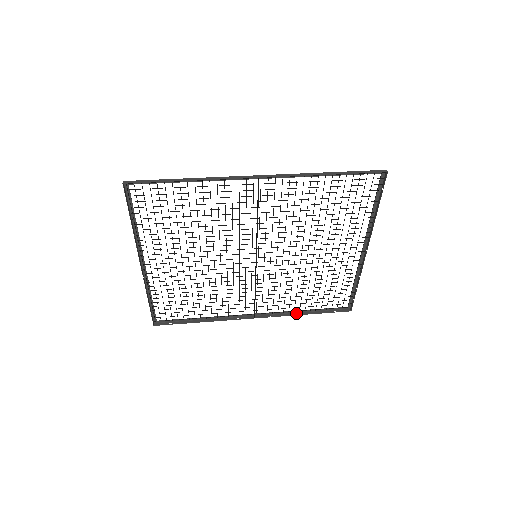
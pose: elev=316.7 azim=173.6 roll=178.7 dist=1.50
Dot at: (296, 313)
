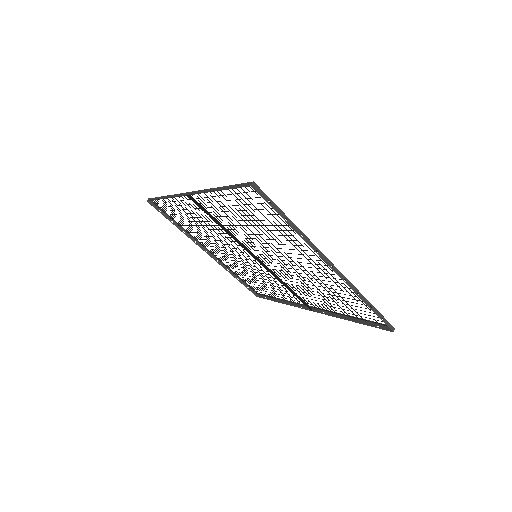
Dot at: (343, 316)
